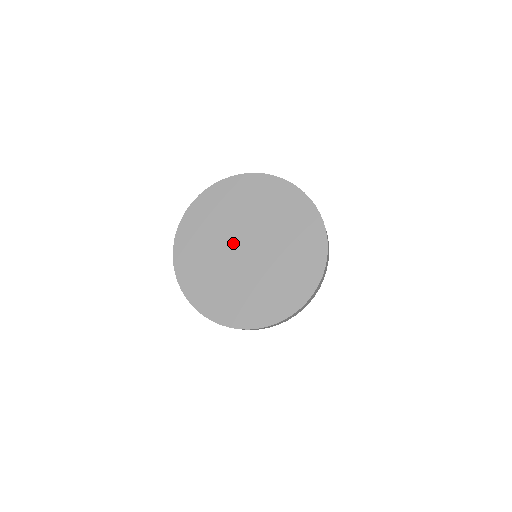
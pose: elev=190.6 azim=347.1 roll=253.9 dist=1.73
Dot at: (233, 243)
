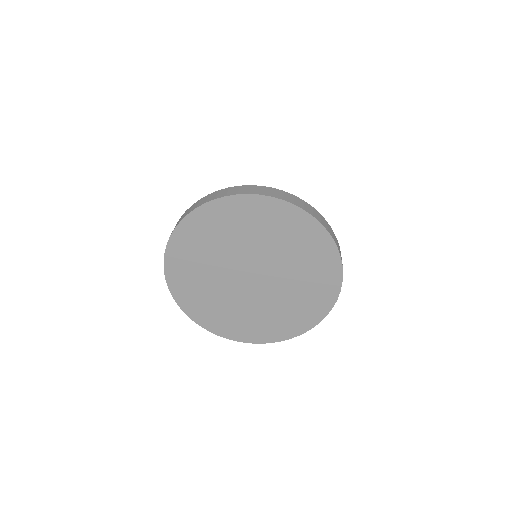
Dot at: (238, 266)
